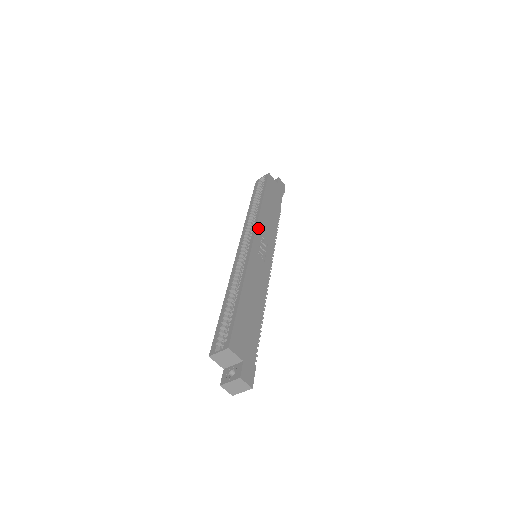
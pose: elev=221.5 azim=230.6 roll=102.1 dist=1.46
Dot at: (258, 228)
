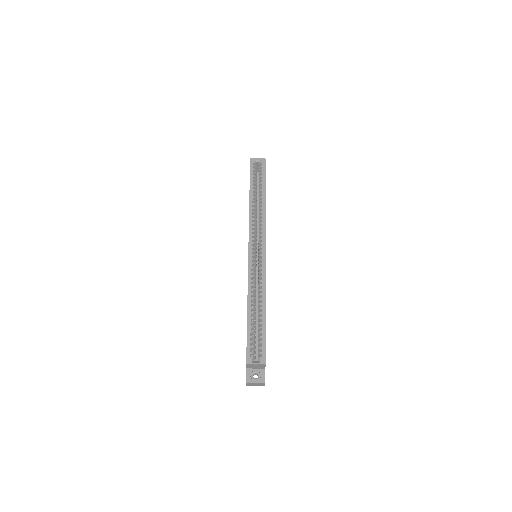
Dot at: (265, 234)
